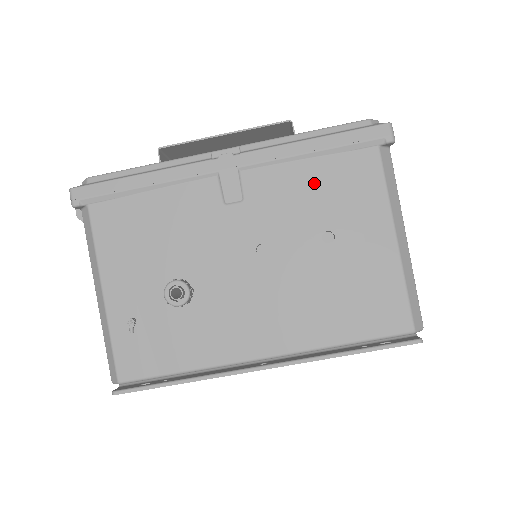
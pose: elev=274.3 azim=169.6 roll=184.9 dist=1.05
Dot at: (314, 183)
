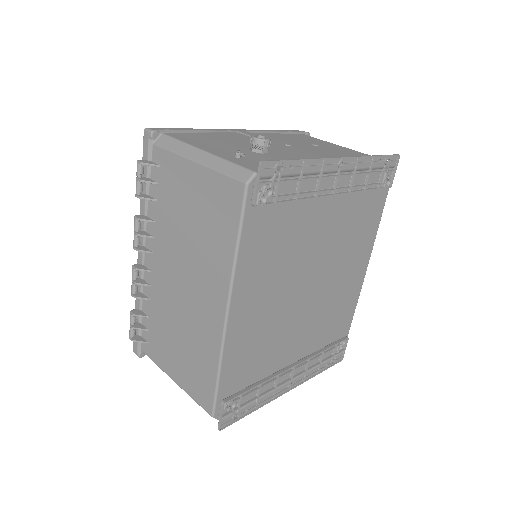
Dot at: (289, 137)
